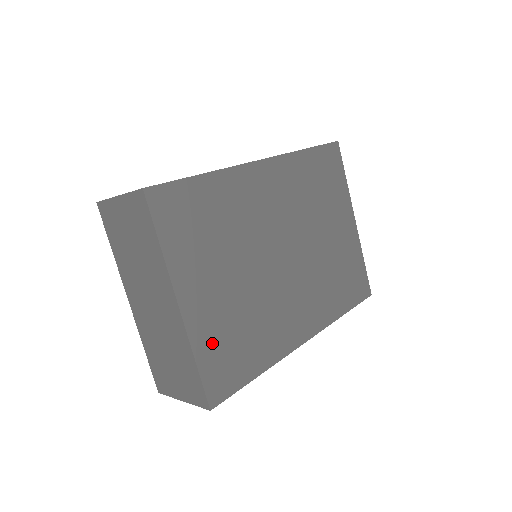
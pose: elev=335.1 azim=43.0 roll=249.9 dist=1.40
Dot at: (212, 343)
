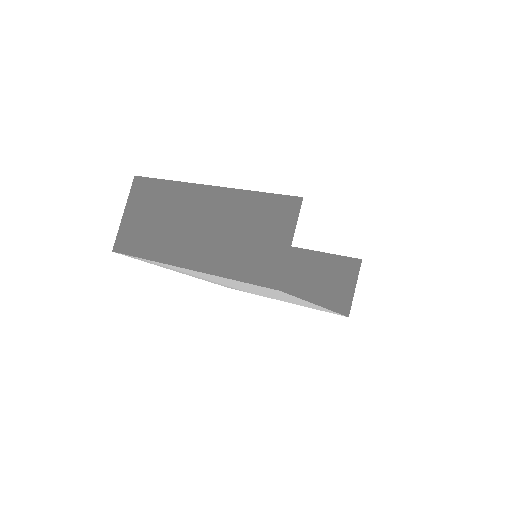
Dot at: occluded
